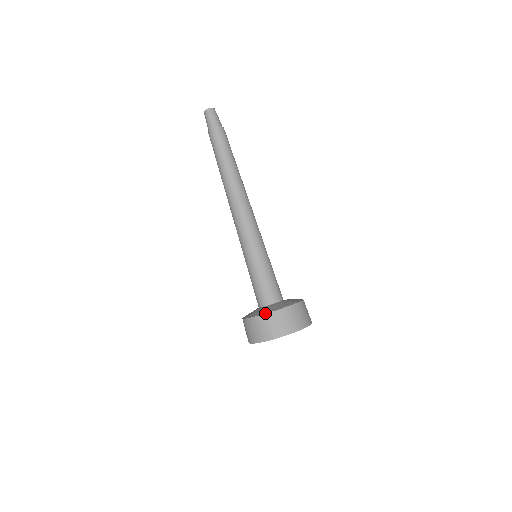
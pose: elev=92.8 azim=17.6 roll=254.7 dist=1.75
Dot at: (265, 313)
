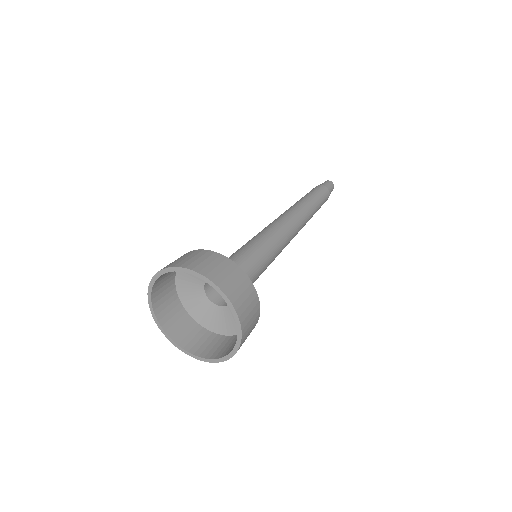
Dot at: occluded
